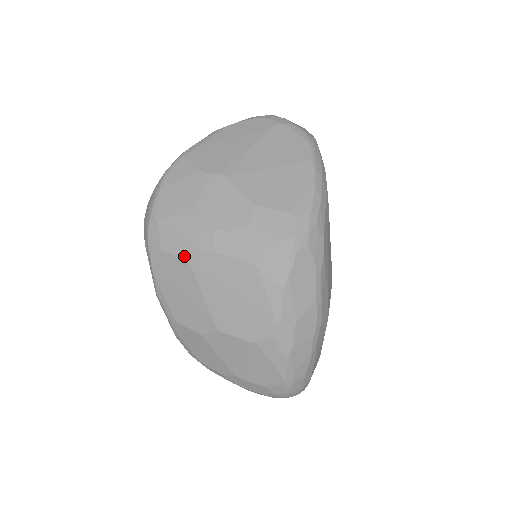
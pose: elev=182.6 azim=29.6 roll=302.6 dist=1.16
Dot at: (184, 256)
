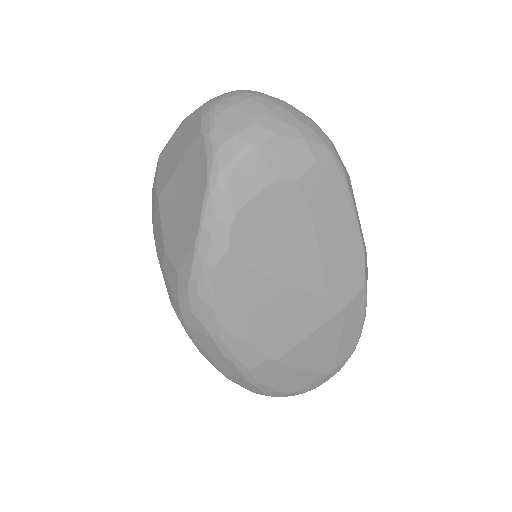
Dot at: occluded
